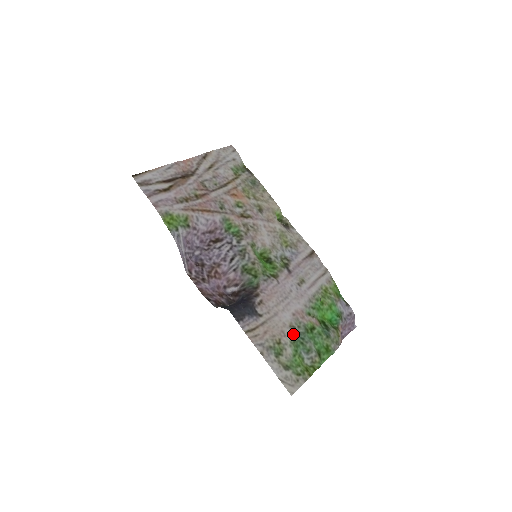
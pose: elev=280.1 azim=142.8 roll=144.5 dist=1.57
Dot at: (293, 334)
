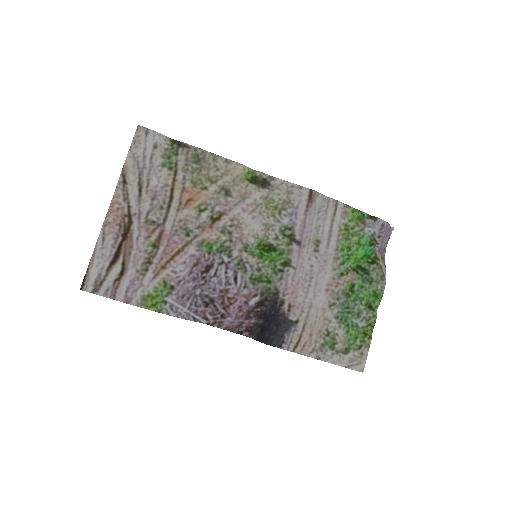
Dot at: (336, 312)
